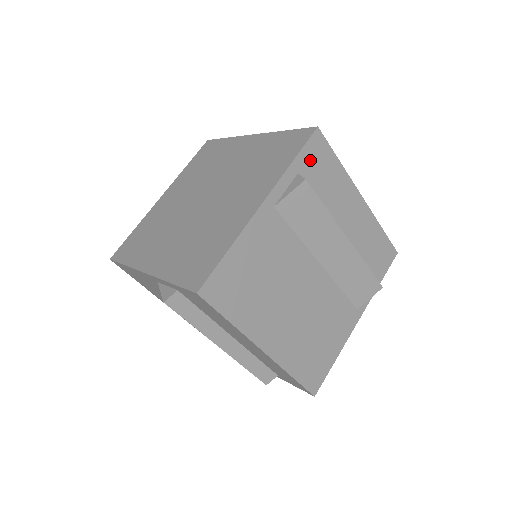
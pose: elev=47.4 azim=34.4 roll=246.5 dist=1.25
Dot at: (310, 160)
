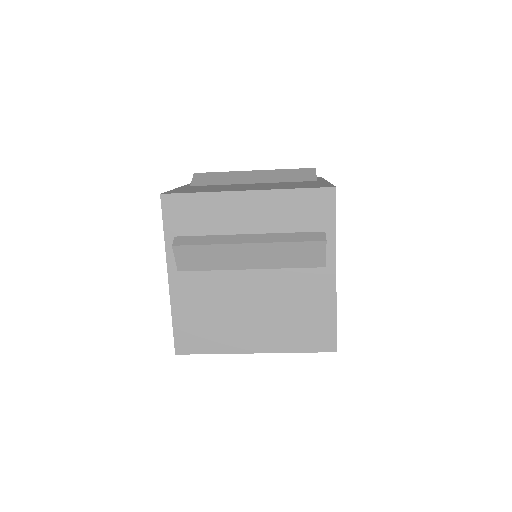
Dot at: (176, 219)
